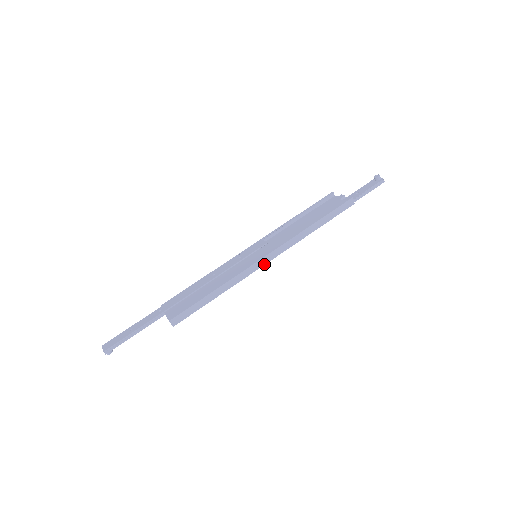
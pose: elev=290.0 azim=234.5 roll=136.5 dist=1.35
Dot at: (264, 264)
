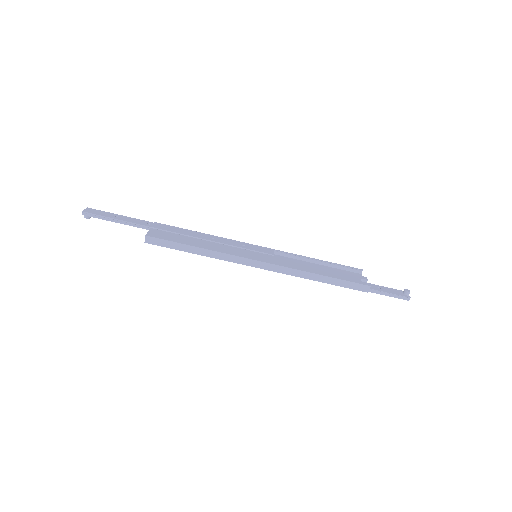
Dot at: (254, 266)
